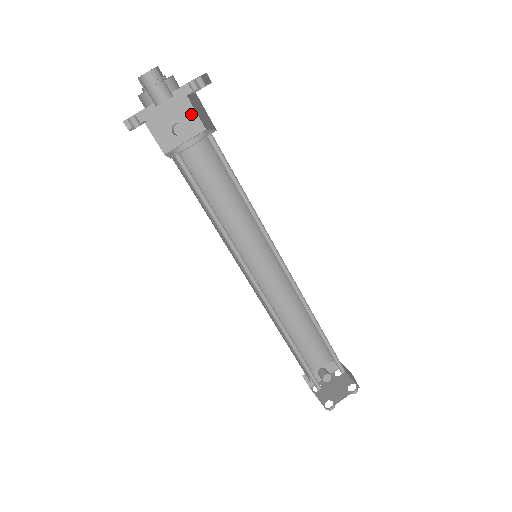
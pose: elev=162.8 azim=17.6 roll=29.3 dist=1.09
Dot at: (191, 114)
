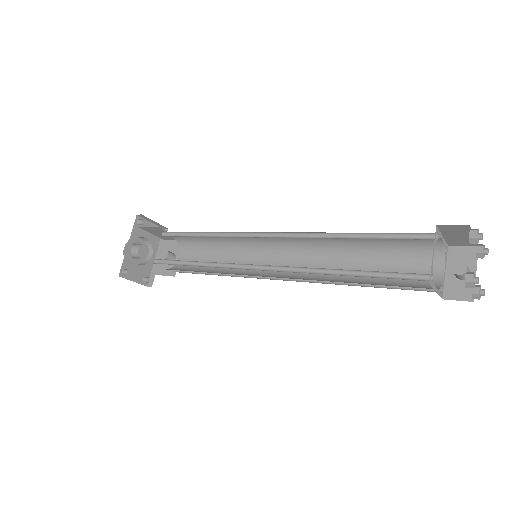
Dot at: (173, 244)
